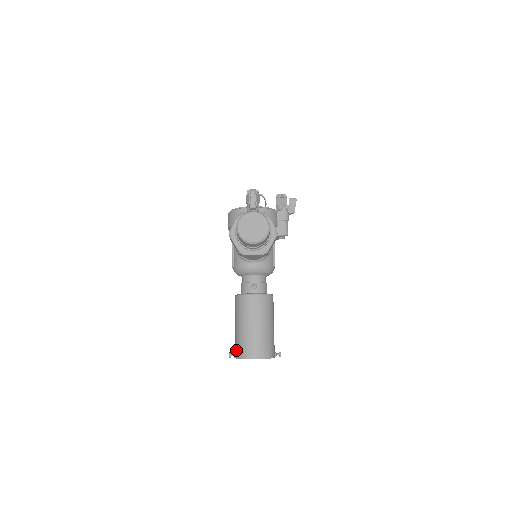
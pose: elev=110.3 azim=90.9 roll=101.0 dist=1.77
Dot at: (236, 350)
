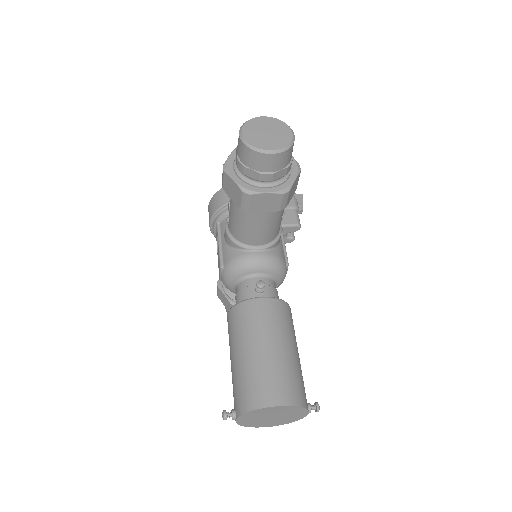
Dot at: (237, 400)
